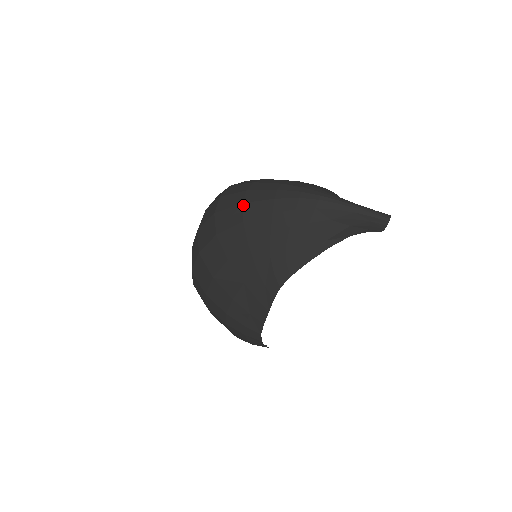
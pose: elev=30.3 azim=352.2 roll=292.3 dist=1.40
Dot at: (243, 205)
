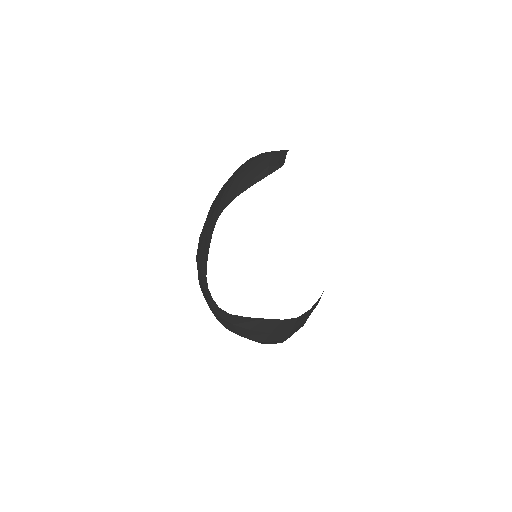
Dot at: occluded
